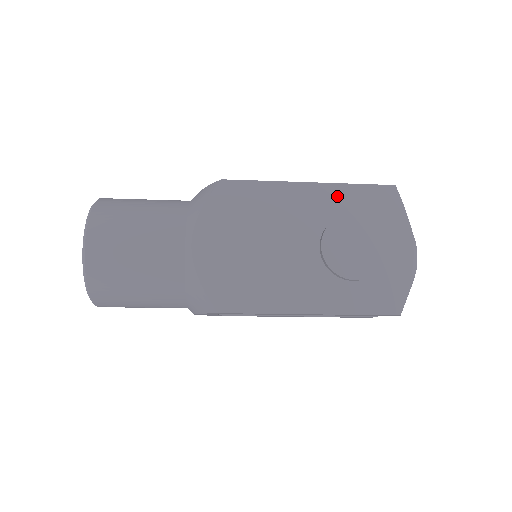
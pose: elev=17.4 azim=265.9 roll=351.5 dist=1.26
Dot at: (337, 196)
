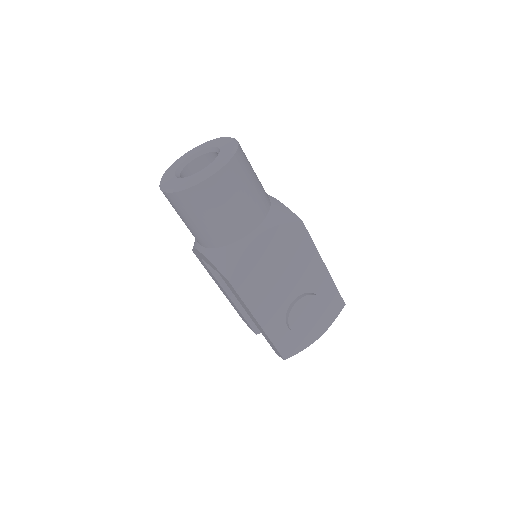
Dot at: (326, 284)
